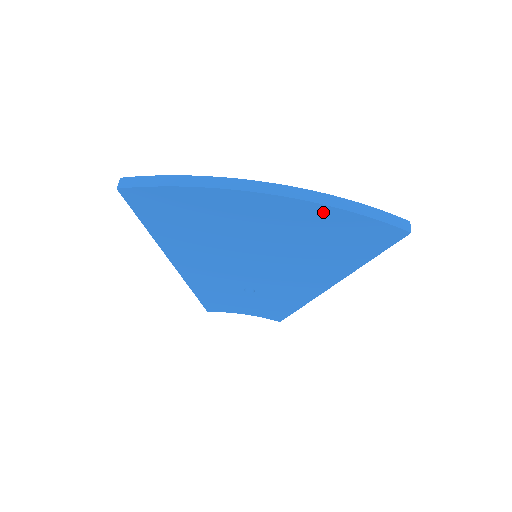
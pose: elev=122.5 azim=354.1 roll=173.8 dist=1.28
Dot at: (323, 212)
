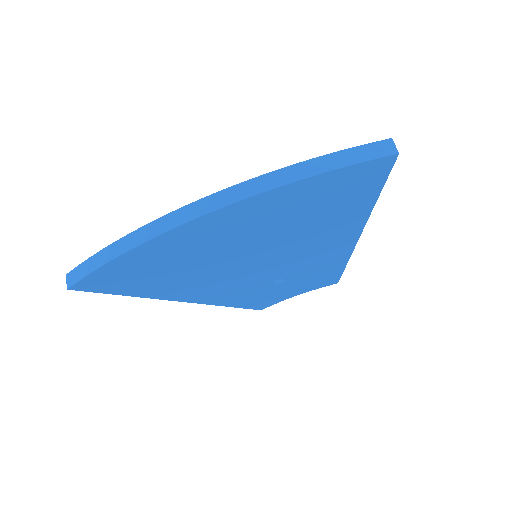
Dot at: (276, 196)
